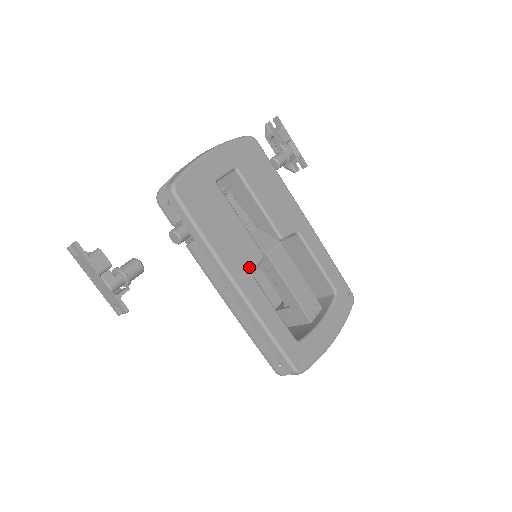
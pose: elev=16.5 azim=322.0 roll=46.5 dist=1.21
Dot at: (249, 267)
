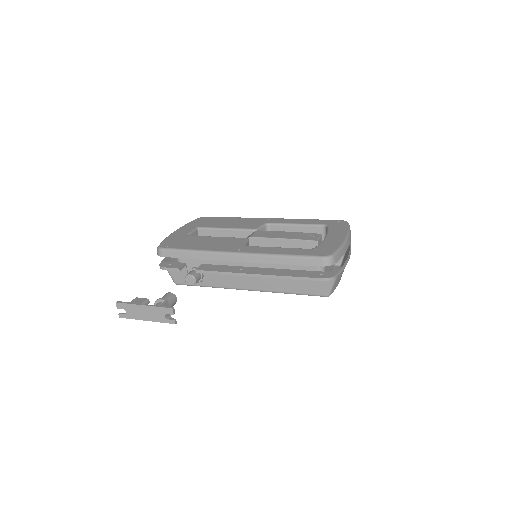
Dot at: (239, 245)
